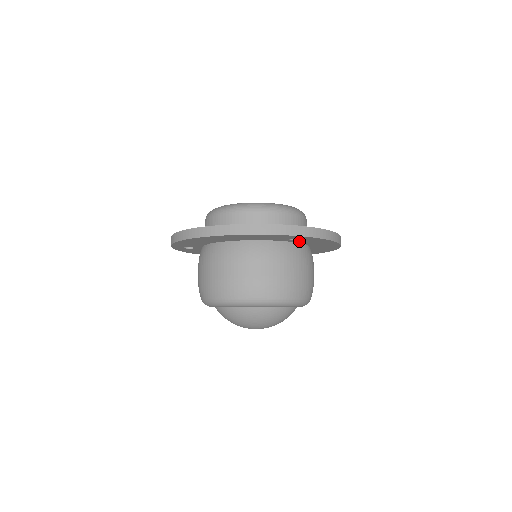
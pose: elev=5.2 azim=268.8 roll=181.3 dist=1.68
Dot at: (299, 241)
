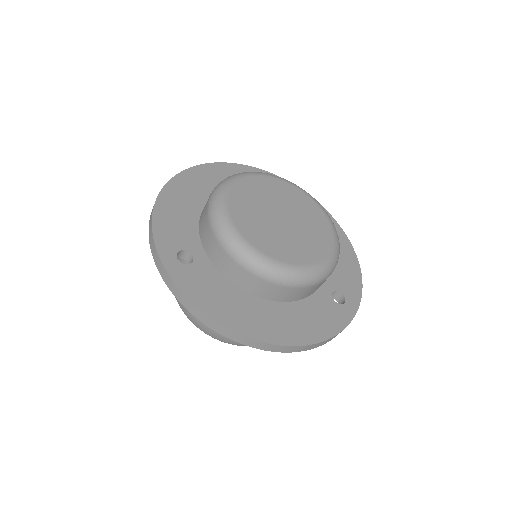
Dot at: occluded
